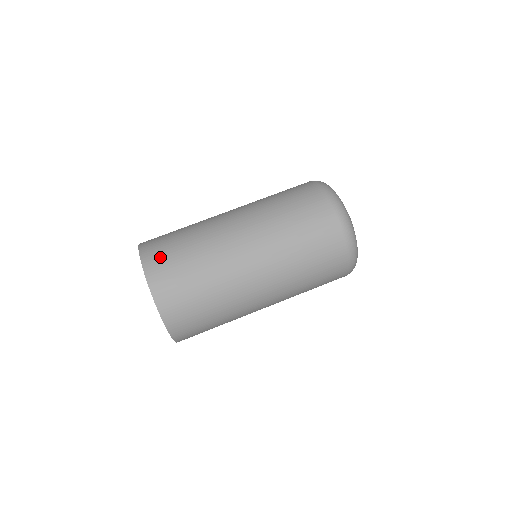
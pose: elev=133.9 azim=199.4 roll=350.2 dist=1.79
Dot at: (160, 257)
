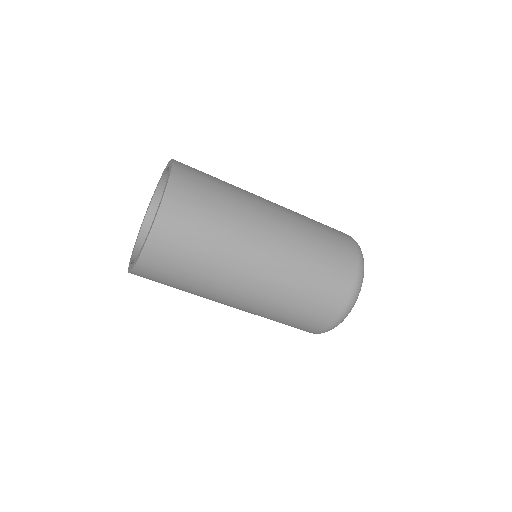
Dot at: (169, 247)
